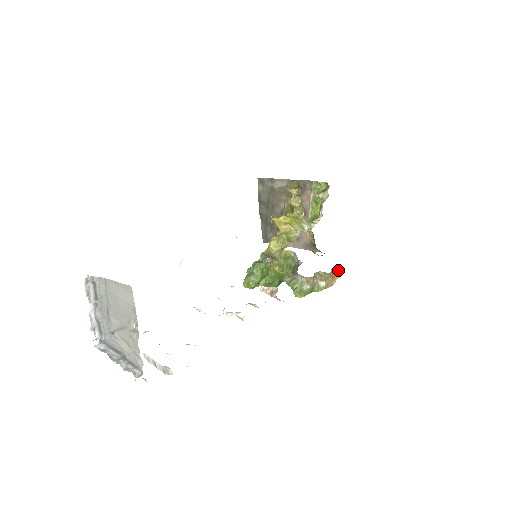
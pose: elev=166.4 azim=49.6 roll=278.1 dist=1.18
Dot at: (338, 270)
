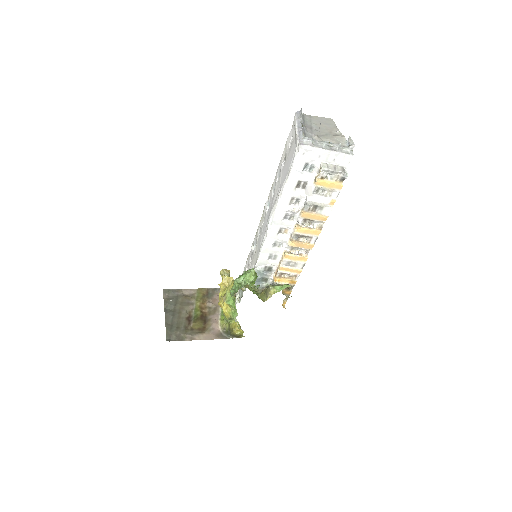
Dot at: (283, 307)
